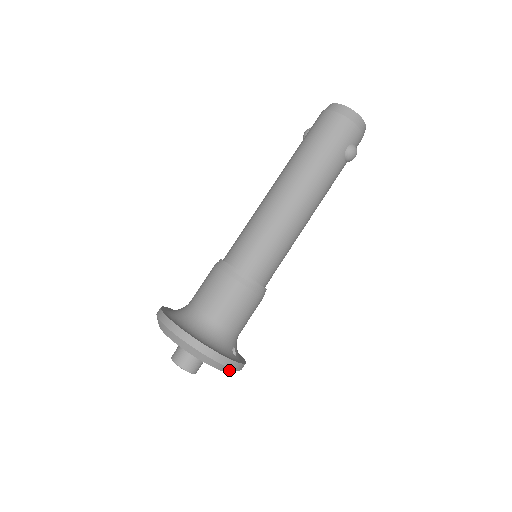
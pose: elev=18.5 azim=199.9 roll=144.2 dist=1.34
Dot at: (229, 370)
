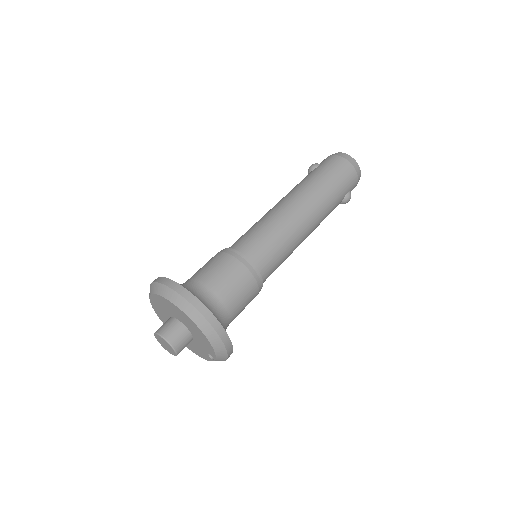
Dot at: (222, 358)
